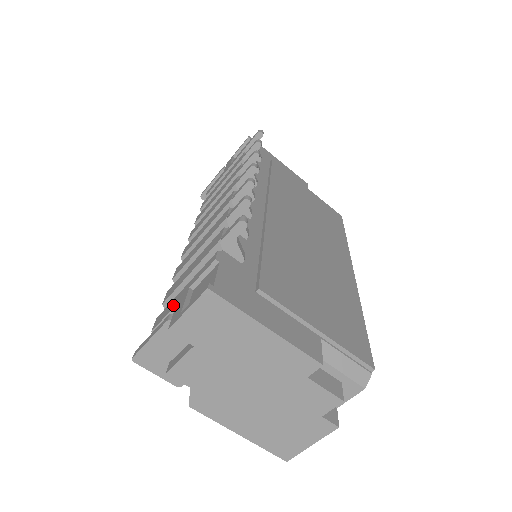
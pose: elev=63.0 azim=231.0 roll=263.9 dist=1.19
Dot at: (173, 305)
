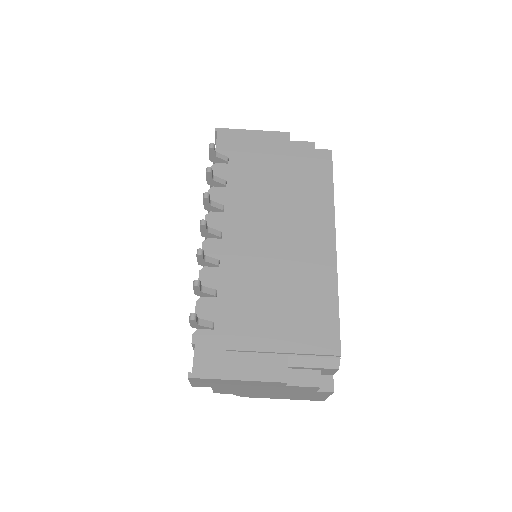
Dot at: occluded
